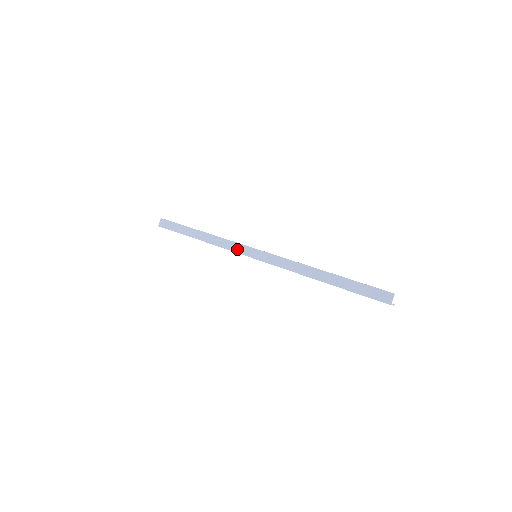
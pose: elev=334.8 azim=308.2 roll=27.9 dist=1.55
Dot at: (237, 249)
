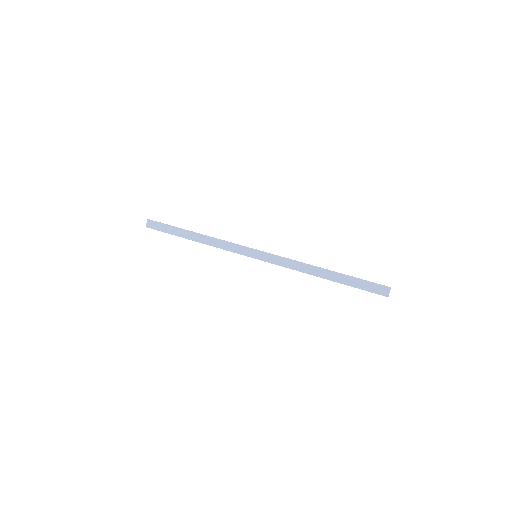
Dot at: (236, 250)
